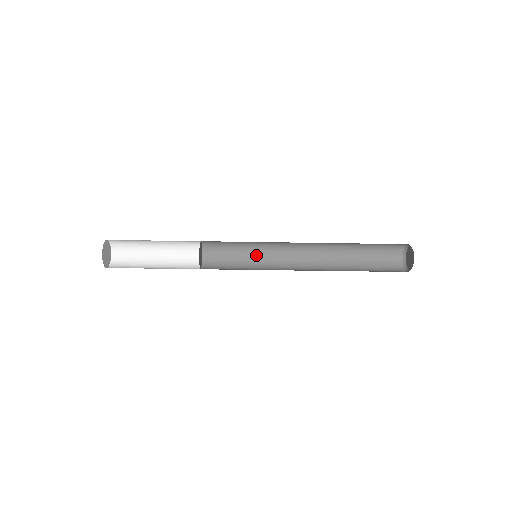
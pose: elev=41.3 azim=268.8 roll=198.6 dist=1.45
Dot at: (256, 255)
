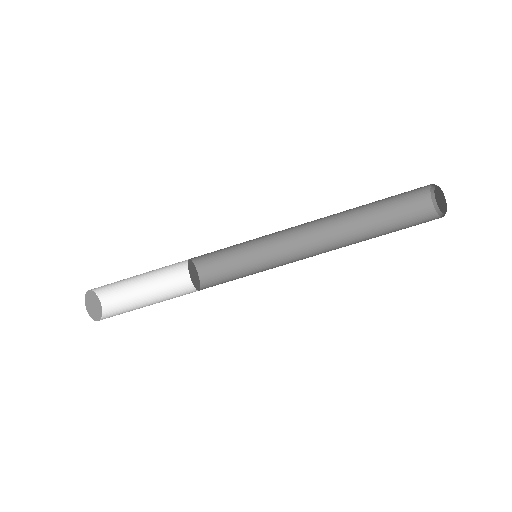
Dot at: (260, 265)
